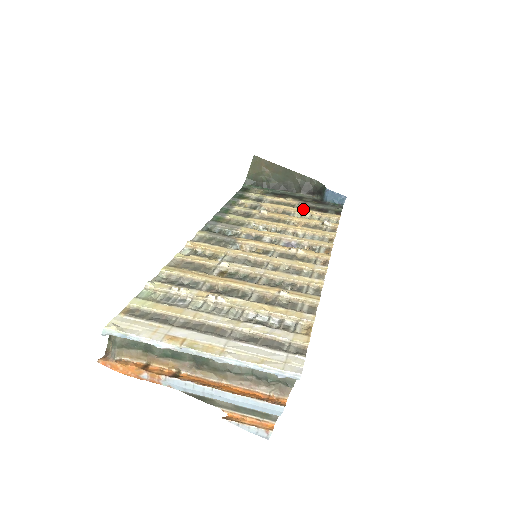
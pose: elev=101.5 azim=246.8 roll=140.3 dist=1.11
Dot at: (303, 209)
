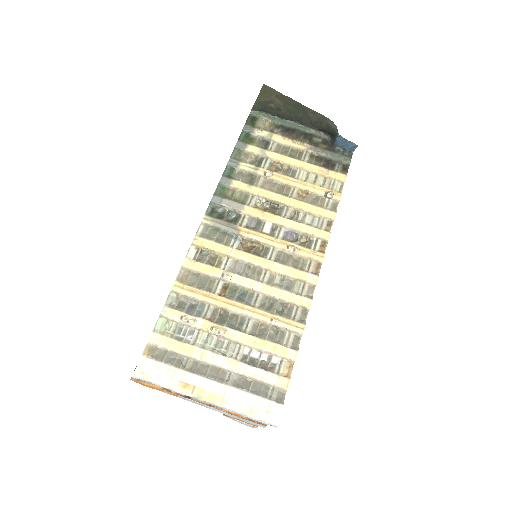
Dot at: (310, 164)
